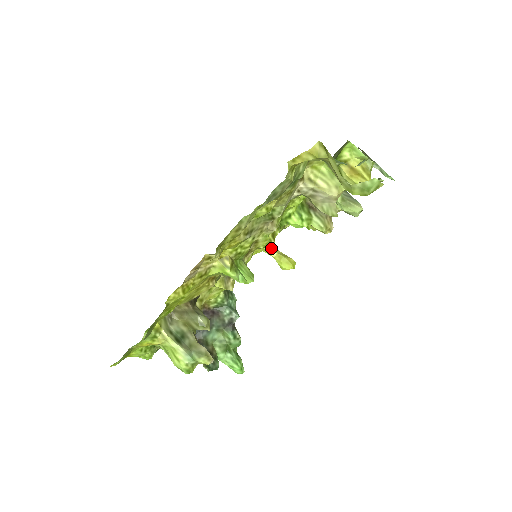
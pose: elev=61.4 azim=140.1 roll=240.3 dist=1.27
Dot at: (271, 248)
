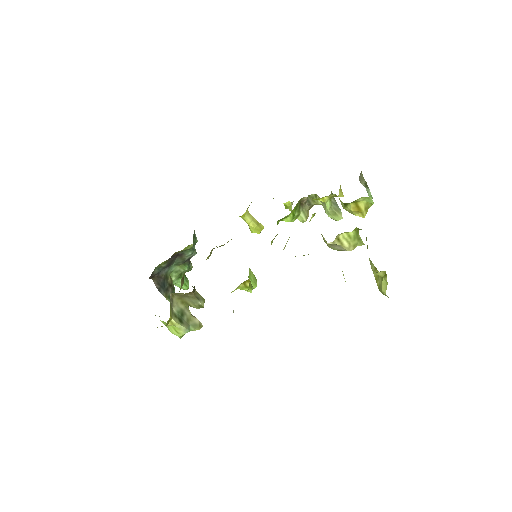
Dot at: (247, 215)
